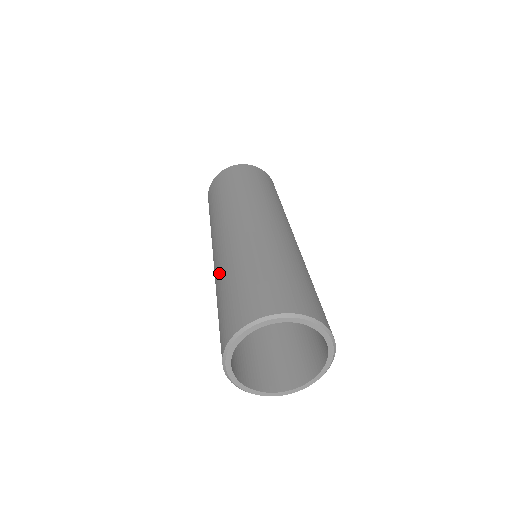
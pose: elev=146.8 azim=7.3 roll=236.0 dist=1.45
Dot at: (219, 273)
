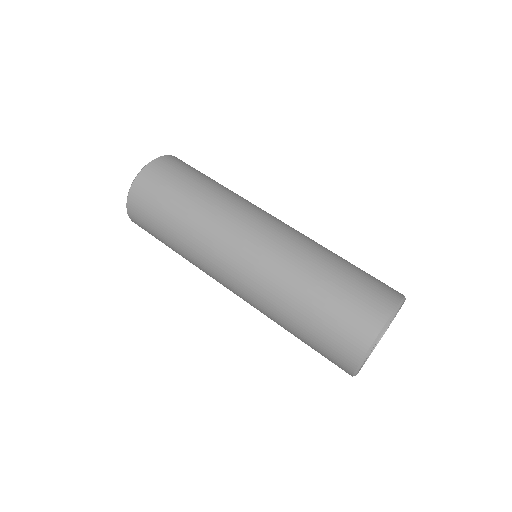
Dot at: (278, 294)
